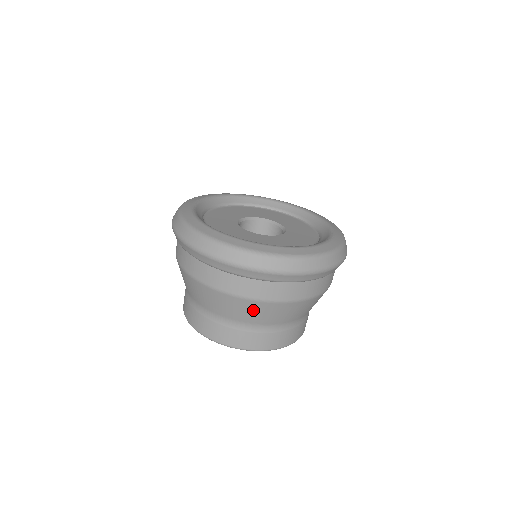
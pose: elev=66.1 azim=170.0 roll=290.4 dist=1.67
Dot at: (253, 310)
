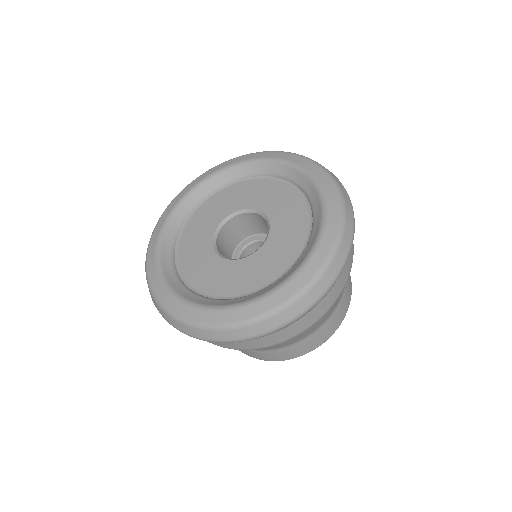
Dot at: occluded
